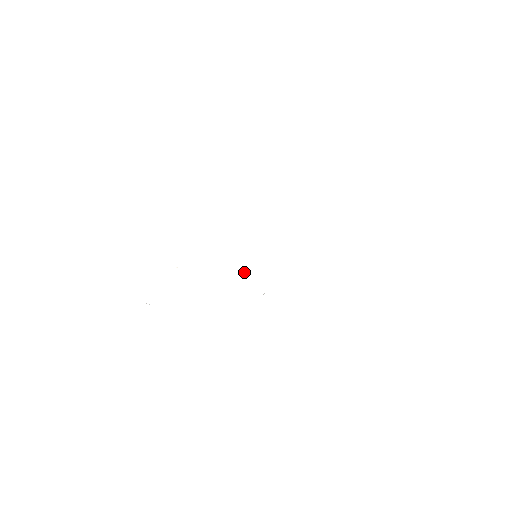
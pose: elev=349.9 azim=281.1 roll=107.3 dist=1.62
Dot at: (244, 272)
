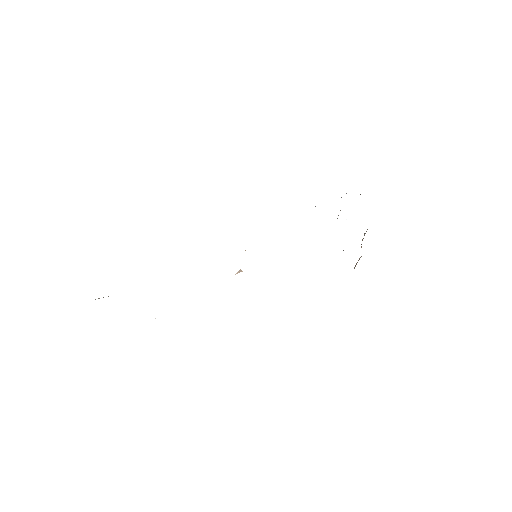
Dot at: (237, 273)
